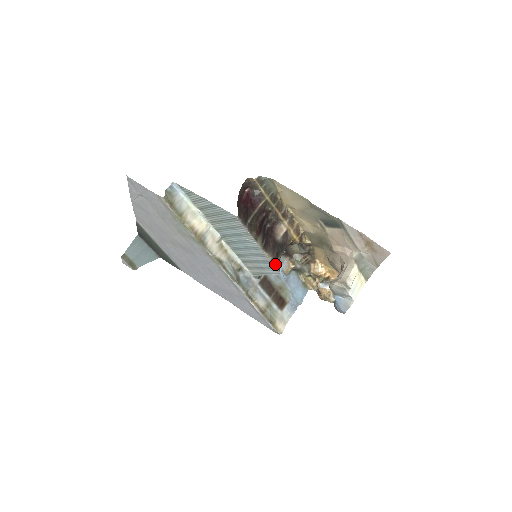
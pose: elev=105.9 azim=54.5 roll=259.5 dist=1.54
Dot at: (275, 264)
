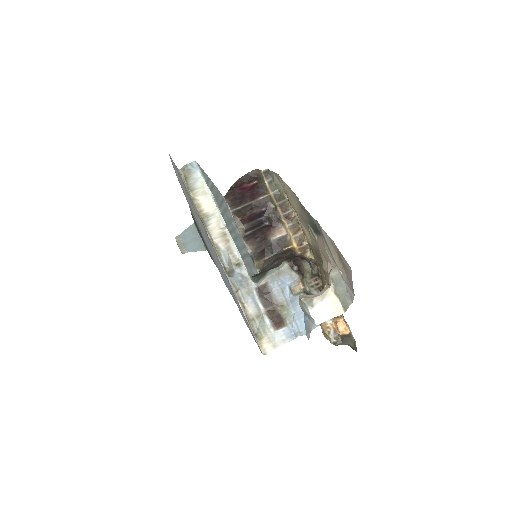
Dot at: (253, 259)
